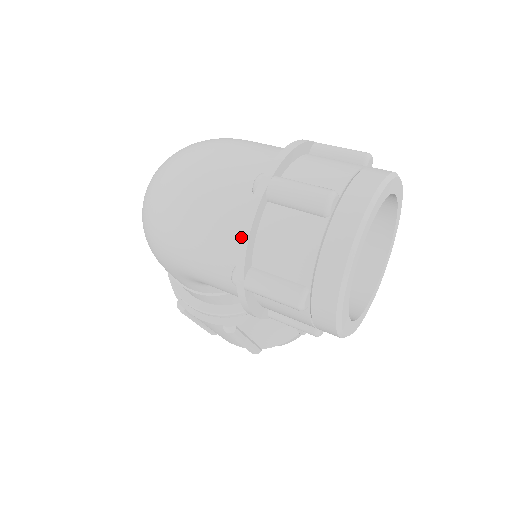
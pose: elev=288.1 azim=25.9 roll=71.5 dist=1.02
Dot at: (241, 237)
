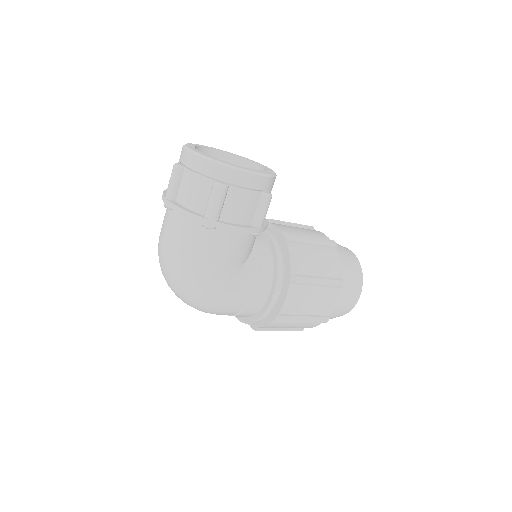
Dot at: (183, 214)
